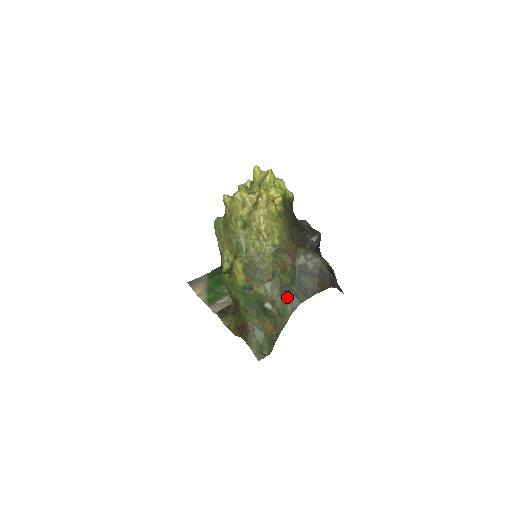
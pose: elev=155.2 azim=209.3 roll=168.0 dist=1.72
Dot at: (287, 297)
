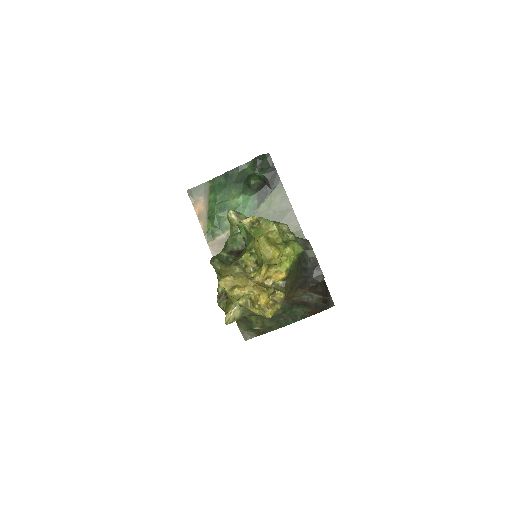
Dot at: (276, 321)
